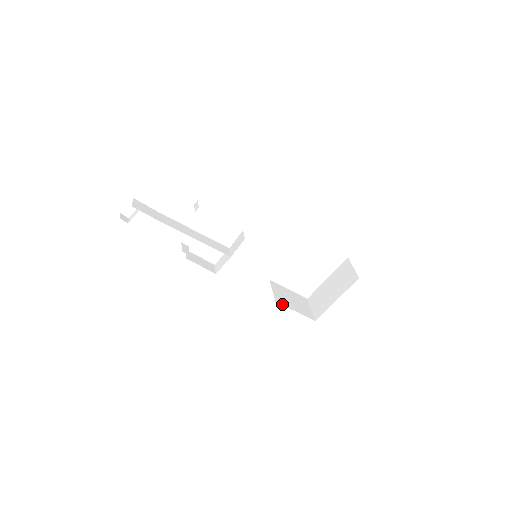
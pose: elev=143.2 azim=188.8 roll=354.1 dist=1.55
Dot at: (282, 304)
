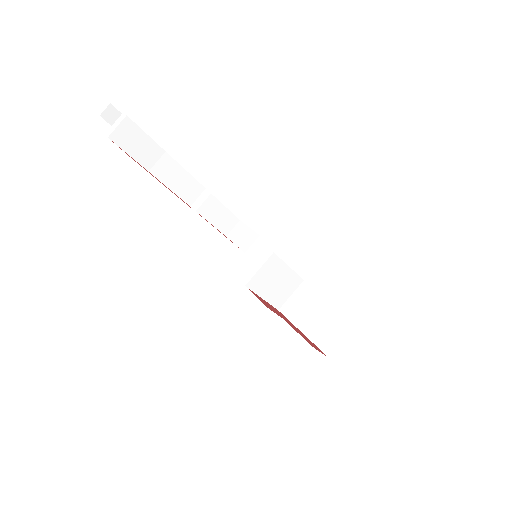
Dot at: (252, 289)
